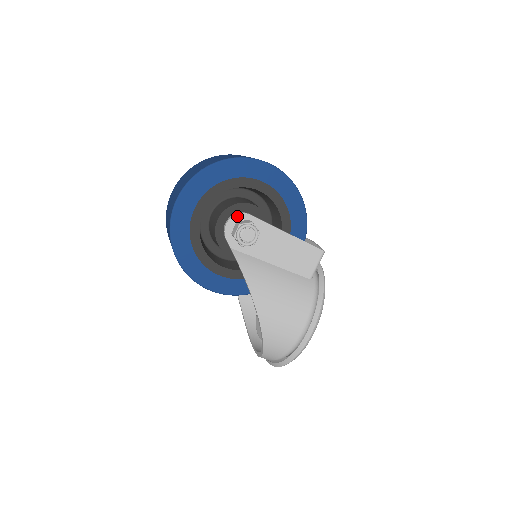
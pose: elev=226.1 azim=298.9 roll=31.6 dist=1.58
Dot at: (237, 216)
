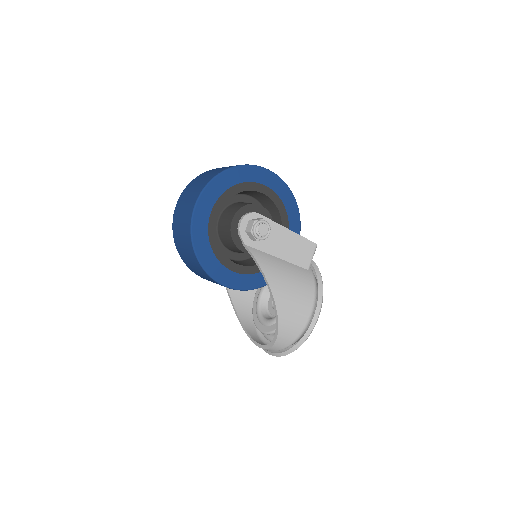
Dot at: (249, 215)
